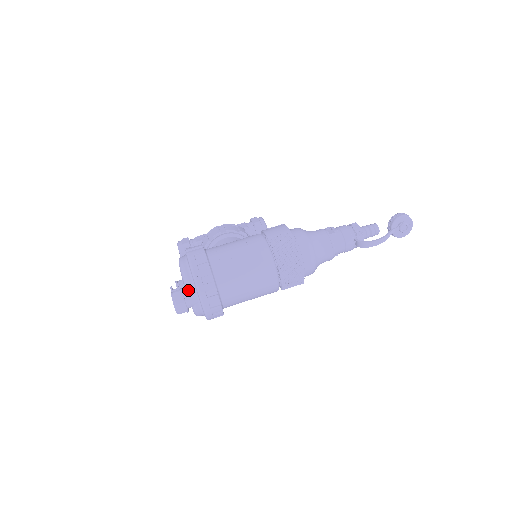
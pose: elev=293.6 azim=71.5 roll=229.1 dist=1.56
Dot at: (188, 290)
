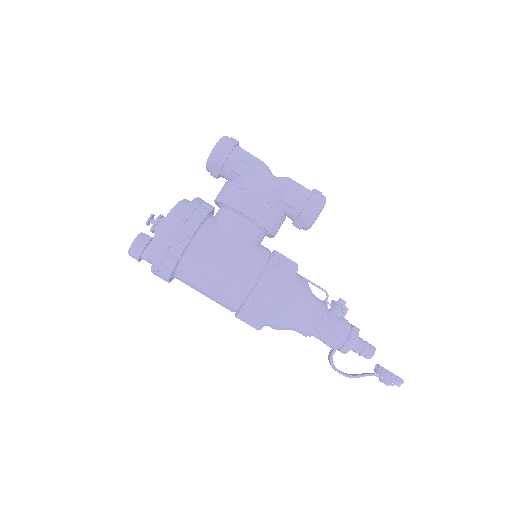
Dot at: (147, 257)
